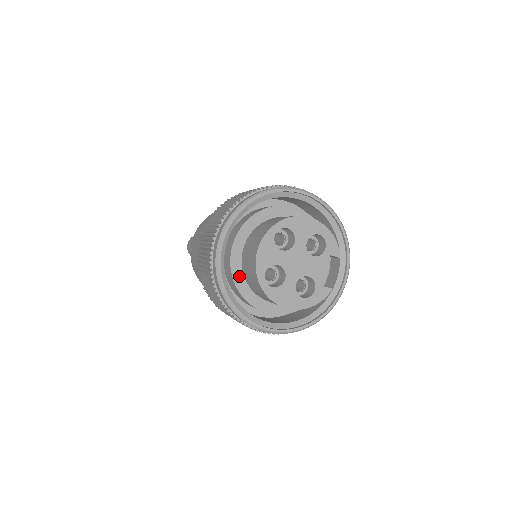
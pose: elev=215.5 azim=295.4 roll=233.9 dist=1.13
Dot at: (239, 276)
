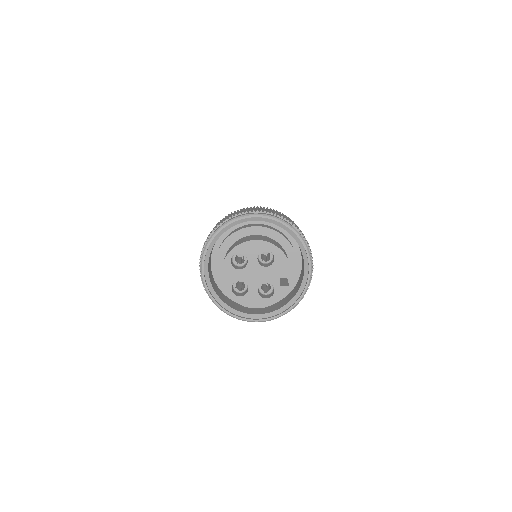
Dot at: occluded
